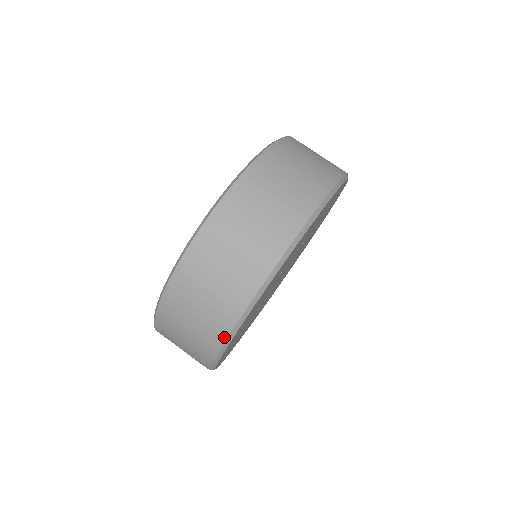
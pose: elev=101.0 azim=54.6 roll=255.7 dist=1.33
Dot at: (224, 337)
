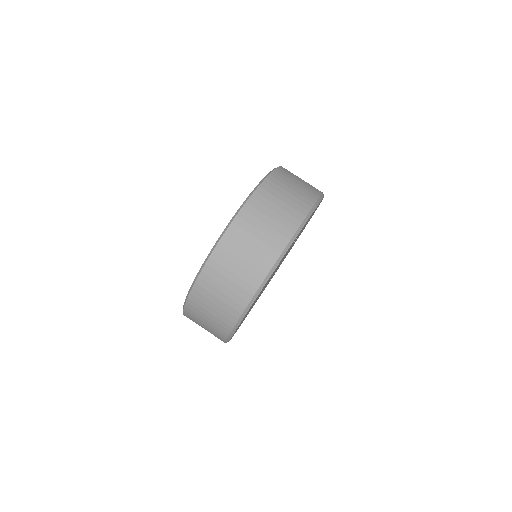
Dot at: (237, 318)
